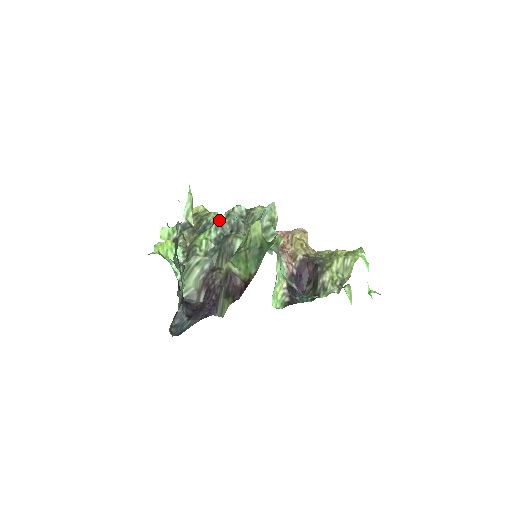
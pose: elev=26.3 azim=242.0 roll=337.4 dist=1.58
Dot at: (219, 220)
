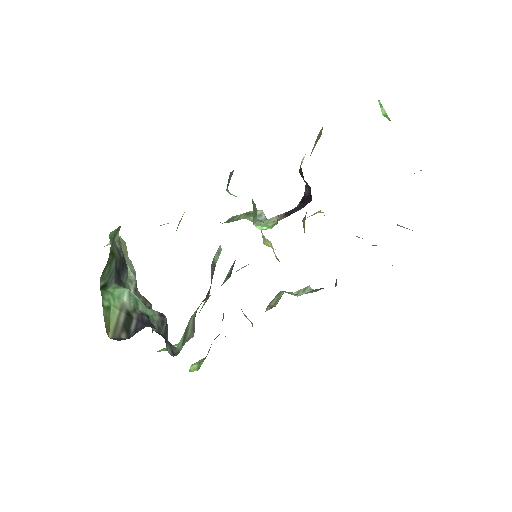
Dot at: occluded
